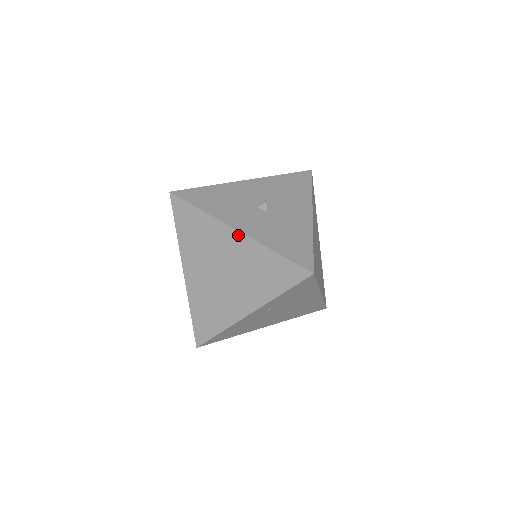
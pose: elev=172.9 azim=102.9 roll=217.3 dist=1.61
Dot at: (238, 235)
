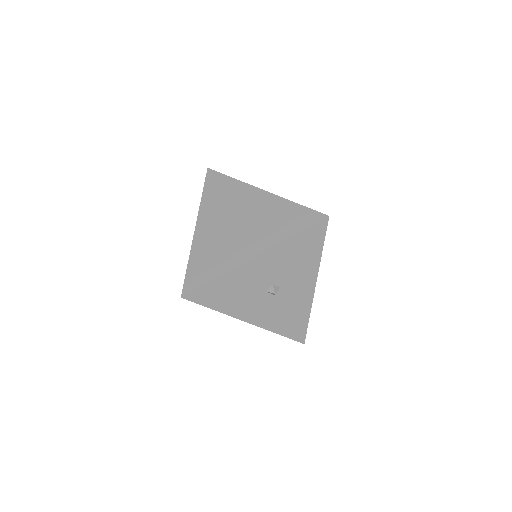
Dot at: (249, 323)
